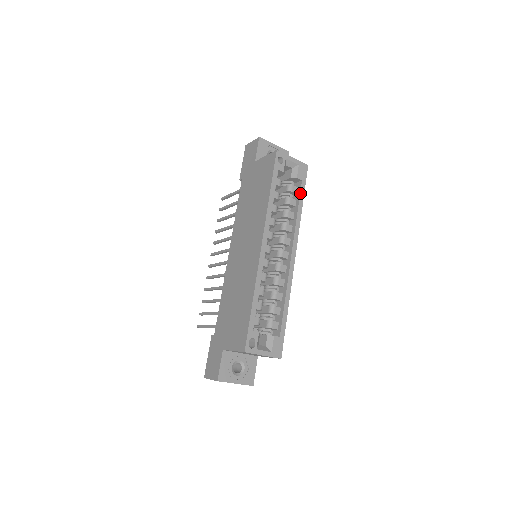
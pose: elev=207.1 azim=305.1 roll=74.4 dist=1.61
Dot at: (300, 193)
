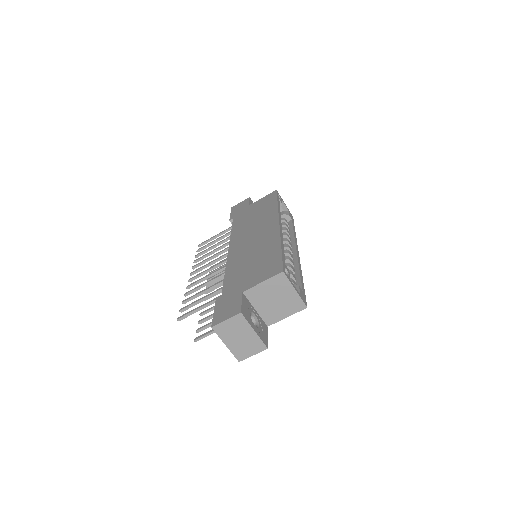
Dot at: (292, 224)
